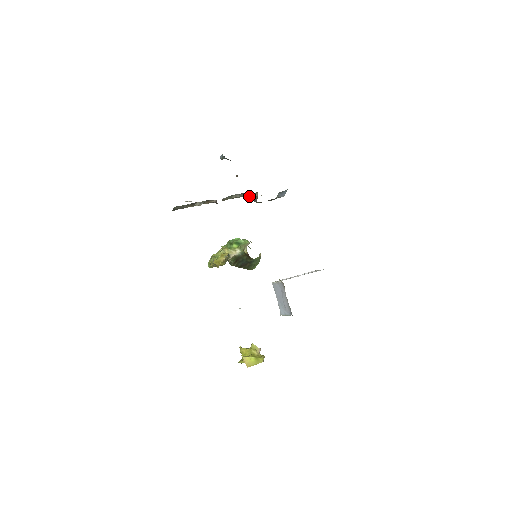
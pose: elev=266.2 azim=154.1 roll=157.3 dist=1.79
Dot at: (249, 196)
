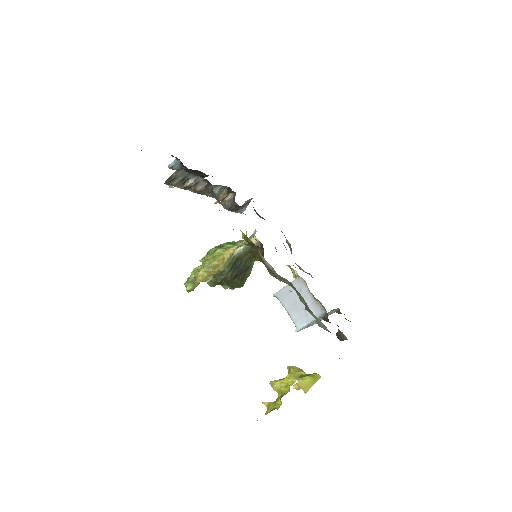
Dot at: (221, 199)
